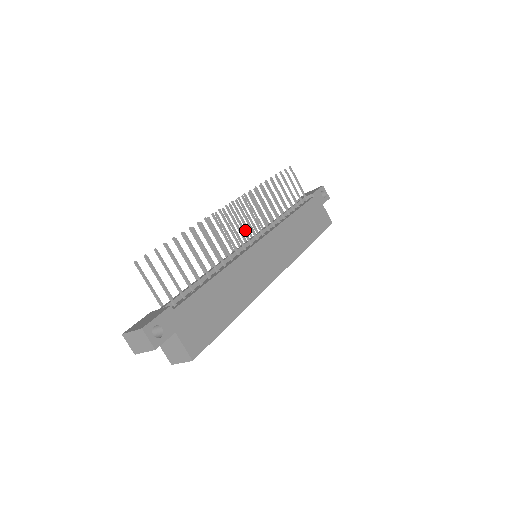
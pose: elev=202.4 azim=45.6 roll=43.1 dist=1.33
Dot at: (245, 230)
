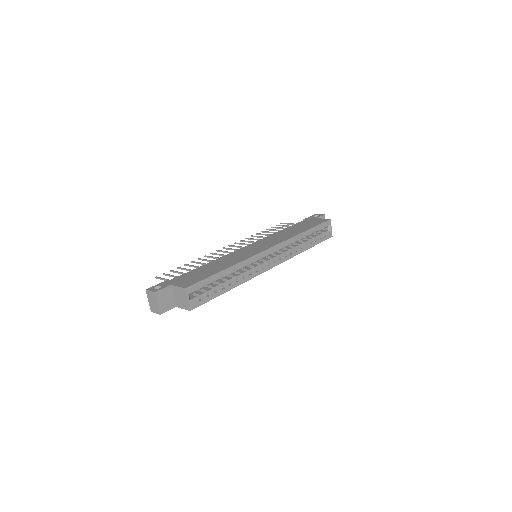
Dot at: (237, 249)
